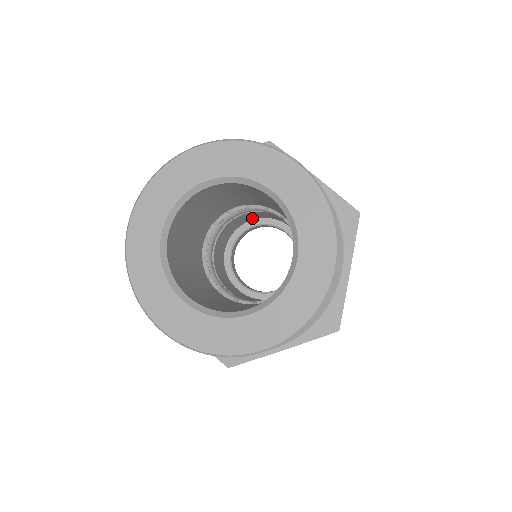
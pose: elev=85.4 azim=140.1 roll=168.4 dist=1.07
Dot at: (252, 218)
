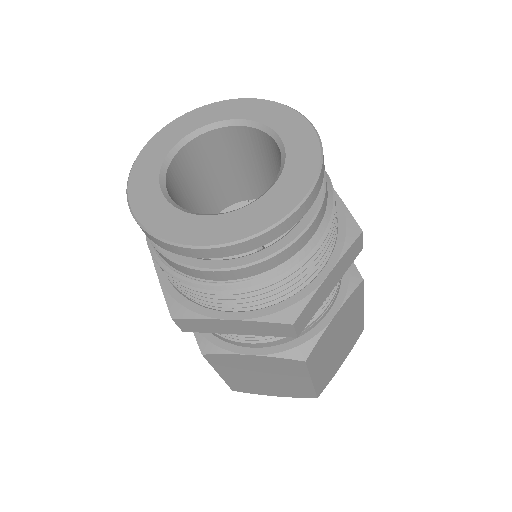
Dot at: occluded
